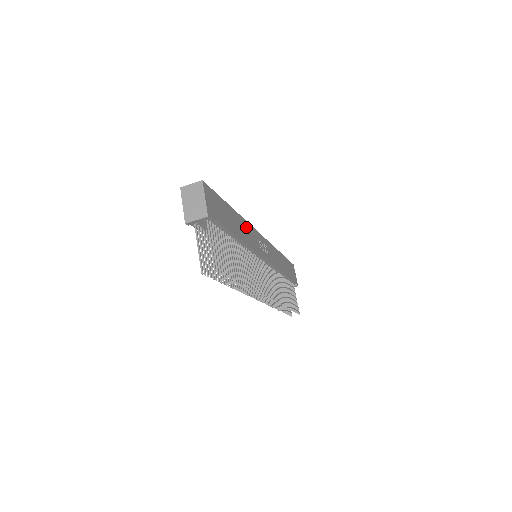
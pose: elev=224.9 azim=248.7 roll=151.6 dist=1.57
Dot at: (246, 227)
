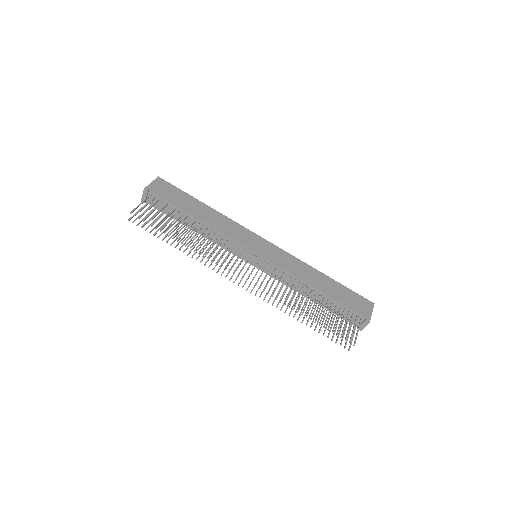
Dot at: (226, 222)
